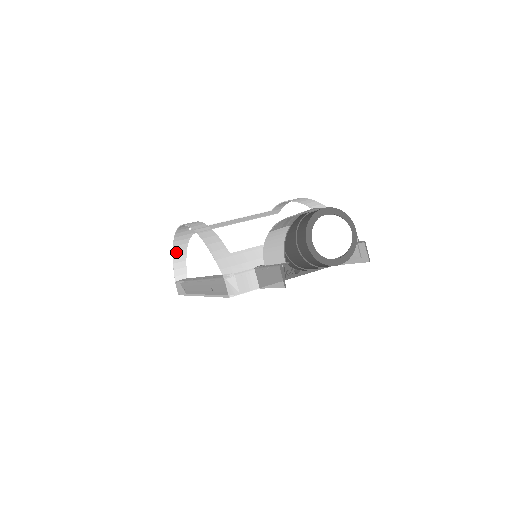
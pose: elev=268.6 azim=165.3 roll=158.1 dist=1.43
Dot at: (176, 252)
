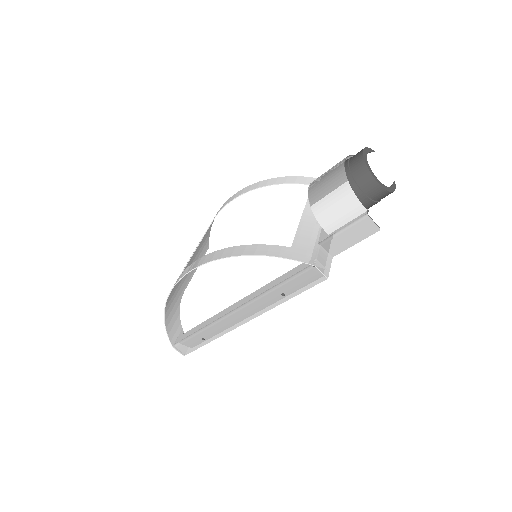
Dot at: (166, 314)
